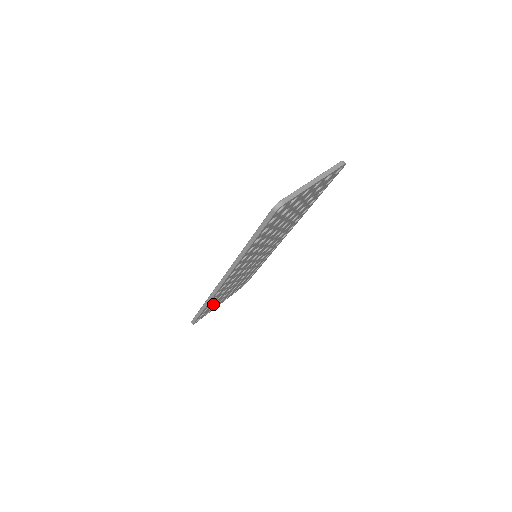
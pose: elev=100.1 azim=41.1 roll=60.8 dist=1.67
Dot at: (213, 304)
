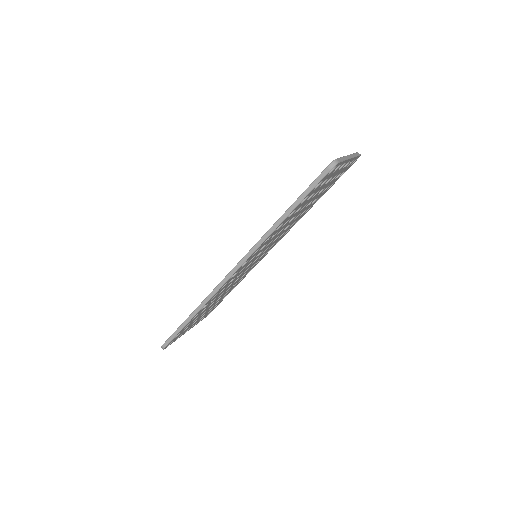
Dot at: occluded
